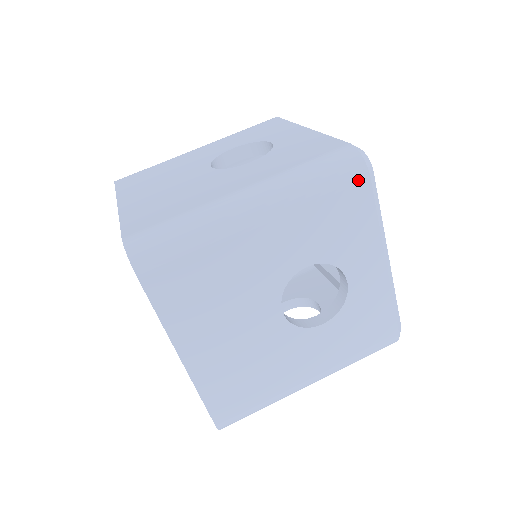
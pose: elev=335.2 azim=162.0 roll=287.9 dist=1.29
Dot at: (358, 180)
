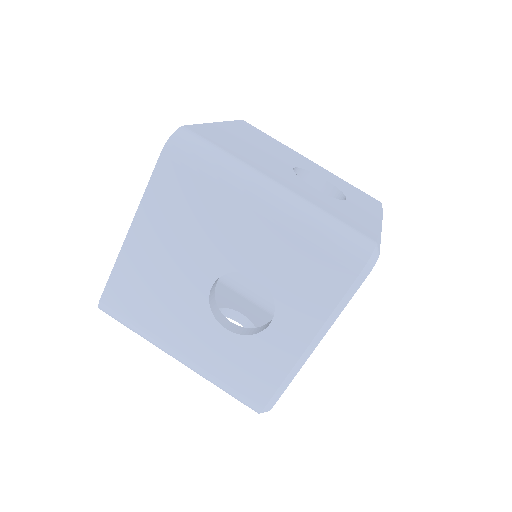
Dot at: (350, 265)
